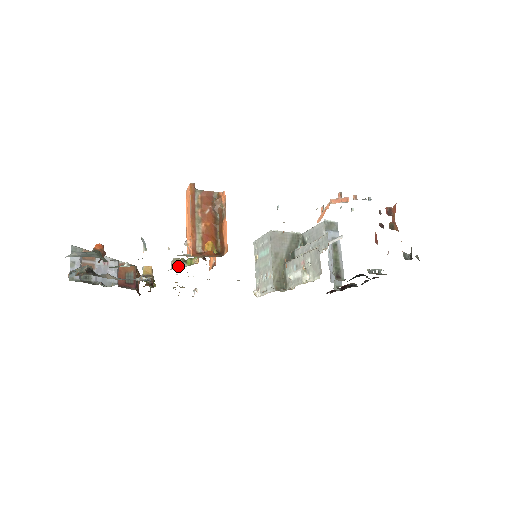
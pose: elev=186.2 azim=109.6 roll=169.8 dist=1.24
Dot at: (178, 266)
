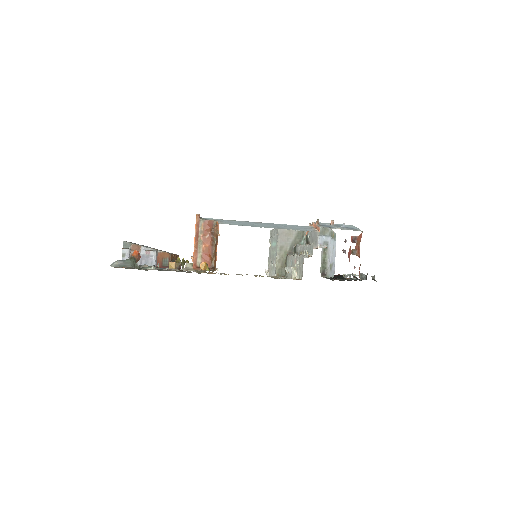
Dot at: occluded
